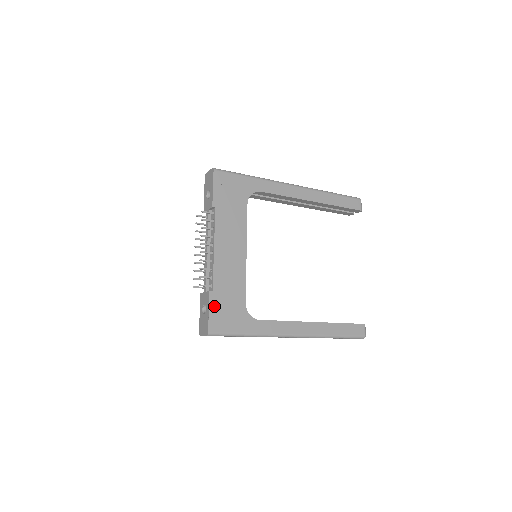
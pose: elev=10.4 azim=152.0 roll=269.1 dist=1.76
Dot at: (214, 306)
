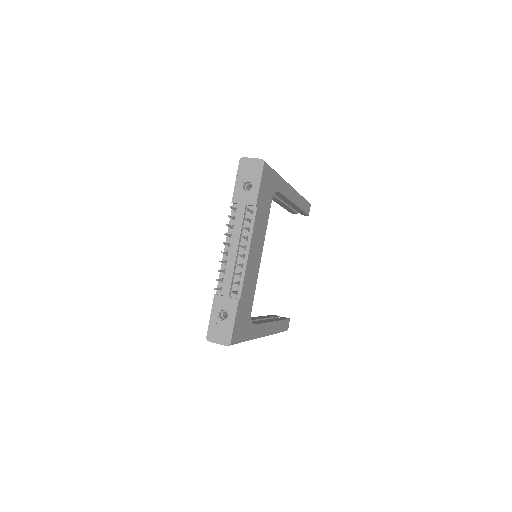
Dot at: (238, 315)
